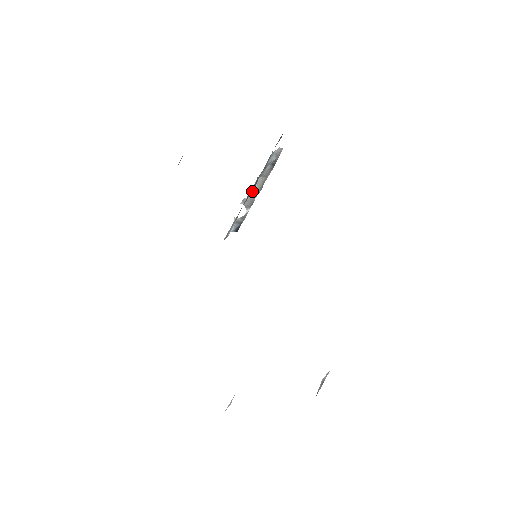
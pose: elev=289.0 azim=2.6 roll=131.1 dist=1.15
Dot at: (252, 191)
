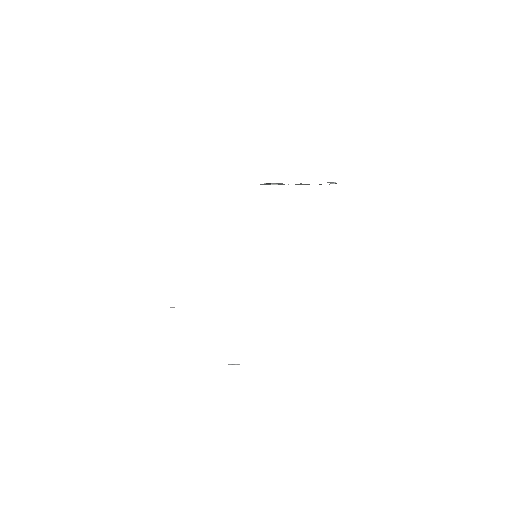
Dot at: occluded
